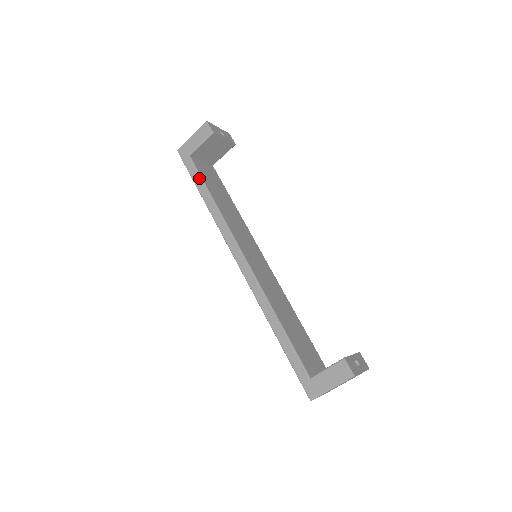
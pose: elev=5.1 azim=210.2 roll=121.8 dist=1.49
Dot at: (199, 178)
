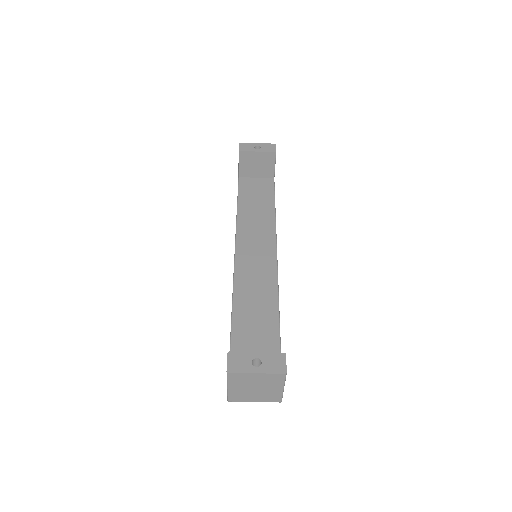
Dot at: occluded
